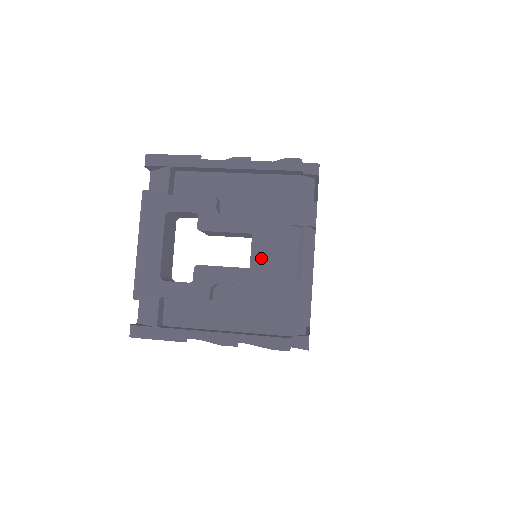
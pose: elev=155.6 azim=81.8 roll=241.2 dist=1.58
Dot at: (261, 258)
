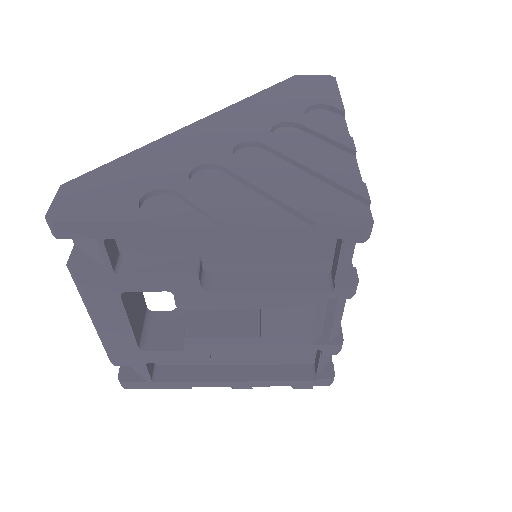
Dot at: (276, 329)
